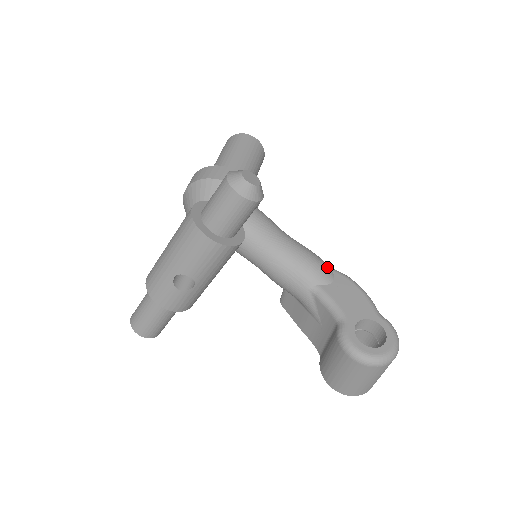
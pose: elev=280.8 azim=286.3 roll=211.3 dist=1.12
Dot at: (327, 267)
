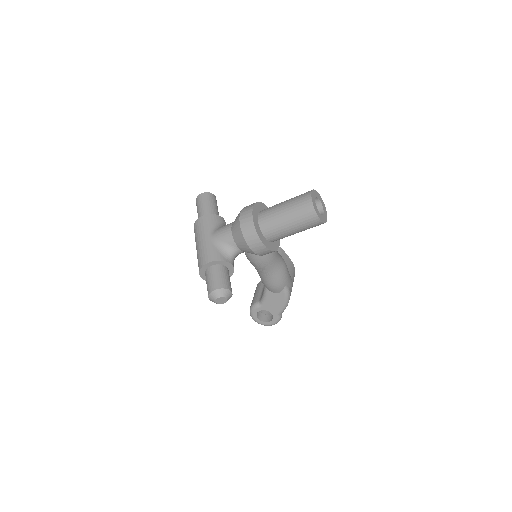
Dot at: (280, 289)
